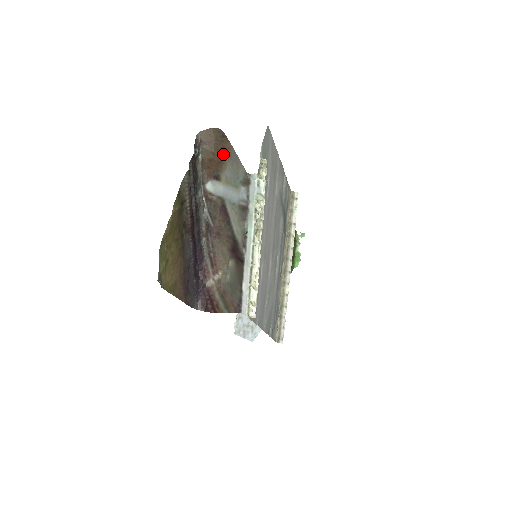
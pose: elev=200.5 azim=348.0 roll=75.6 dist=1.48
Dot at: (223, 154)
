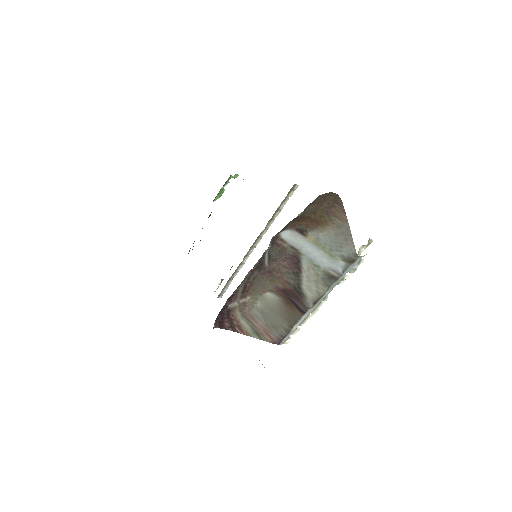
Dot at: (328, 219)
